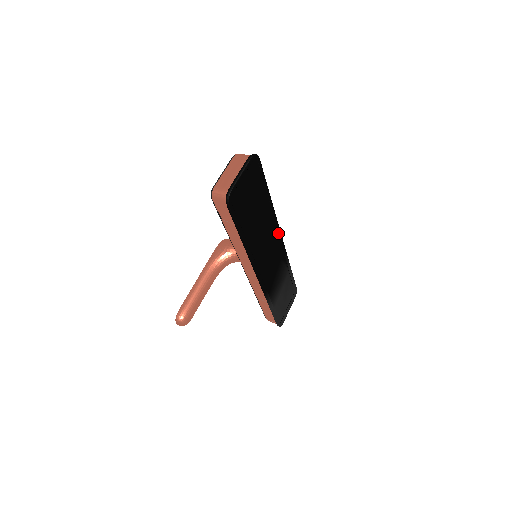
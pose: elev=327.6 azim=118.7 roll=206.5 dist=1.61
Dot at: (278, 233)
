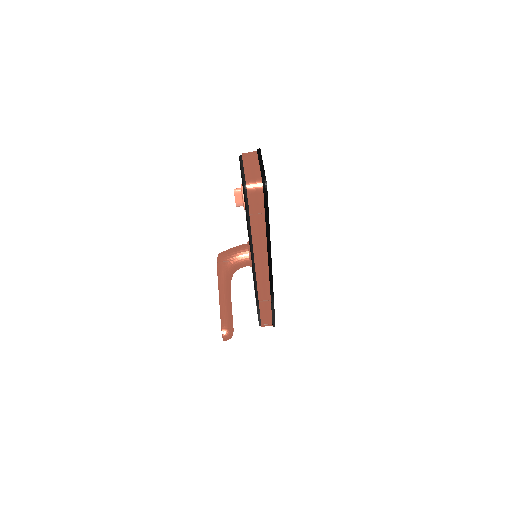
Dot at: occluded
